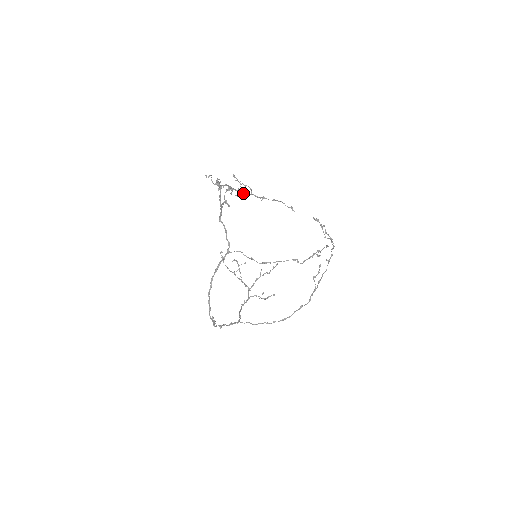
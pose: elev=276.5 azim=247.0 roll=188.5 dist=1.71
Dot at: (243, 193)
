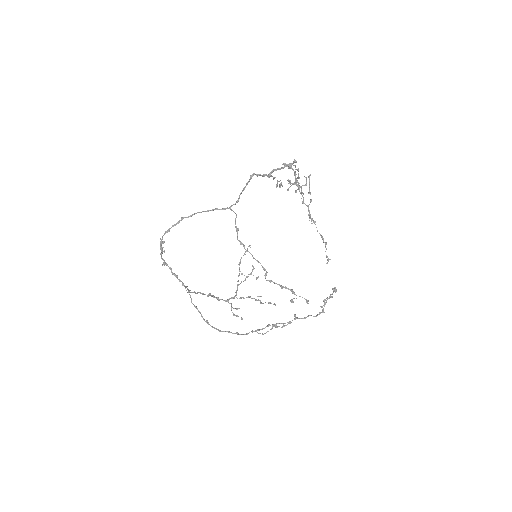
Dot at: occluded
